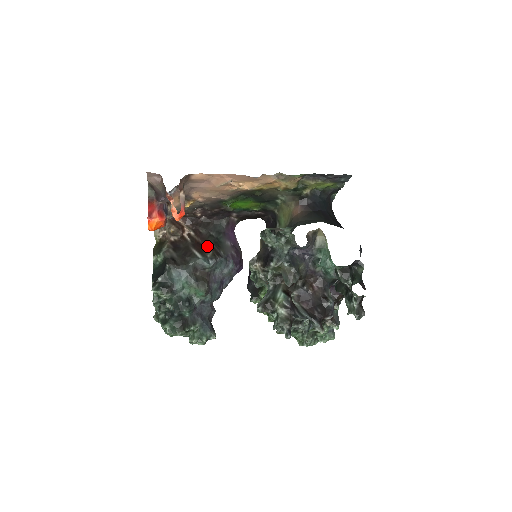
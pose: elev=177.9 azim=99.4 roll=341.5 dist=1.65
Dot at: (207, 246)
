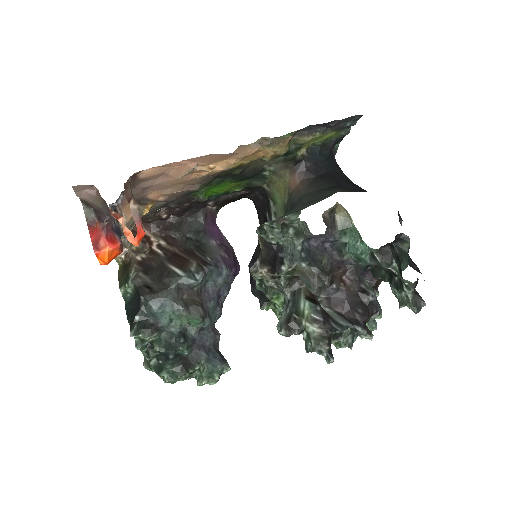
Dot at: (187, 256)
